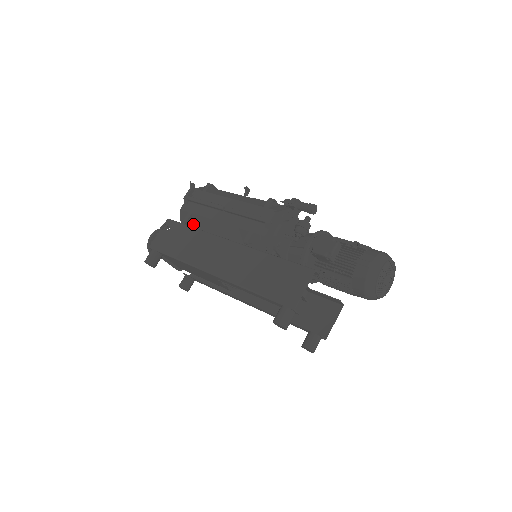
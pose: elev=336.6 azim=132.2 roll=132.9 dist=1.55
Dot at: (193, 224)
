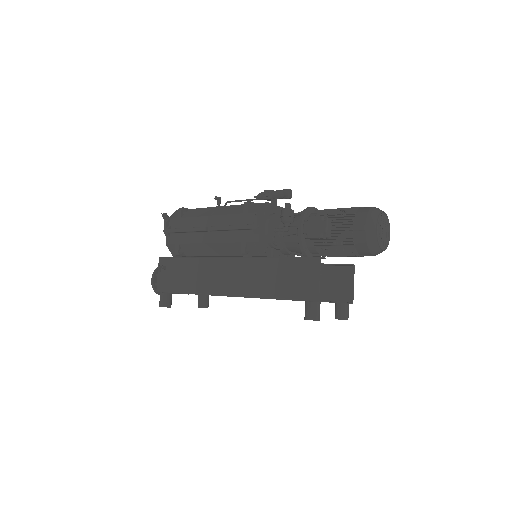
Dot at: (185, 253)
